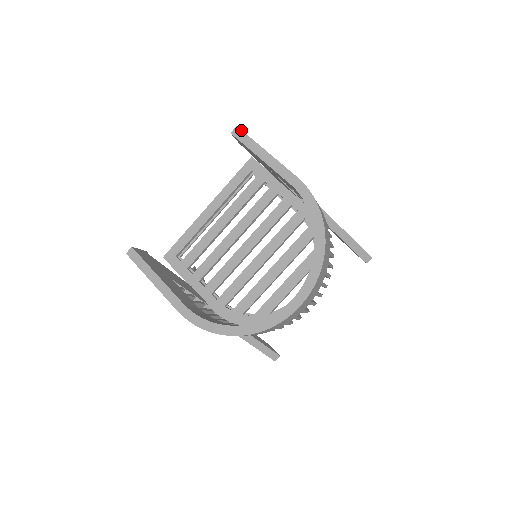
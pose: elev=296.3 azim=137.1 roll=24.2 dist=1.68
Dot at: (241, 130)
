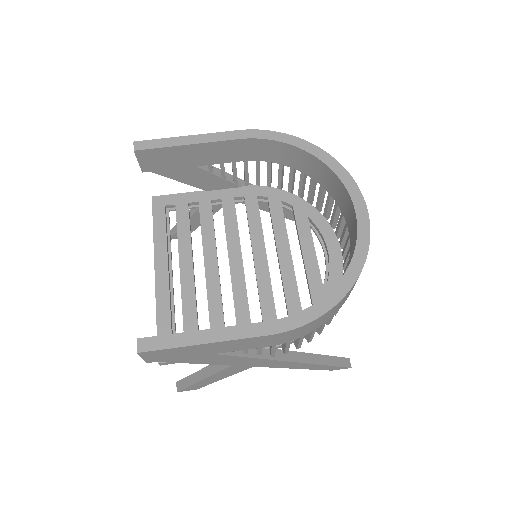
Dot at: (142, 141)
